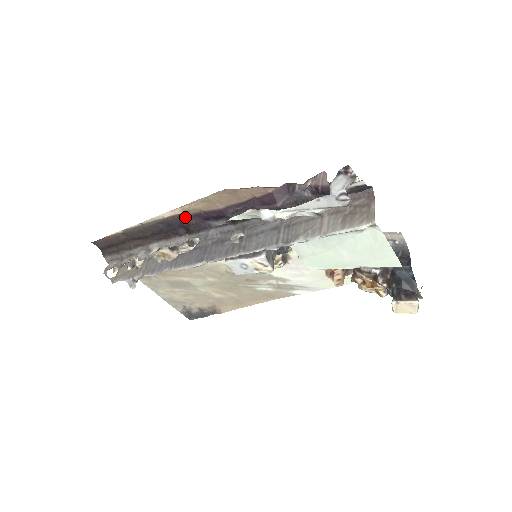
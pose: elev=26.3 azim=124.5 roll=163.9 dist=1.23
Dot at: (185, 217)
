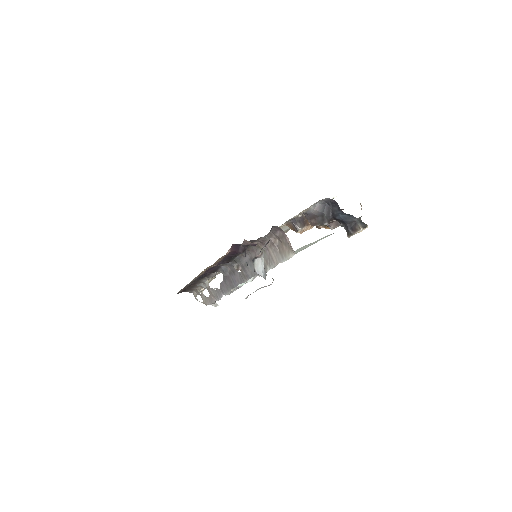
Dot at: occluded
